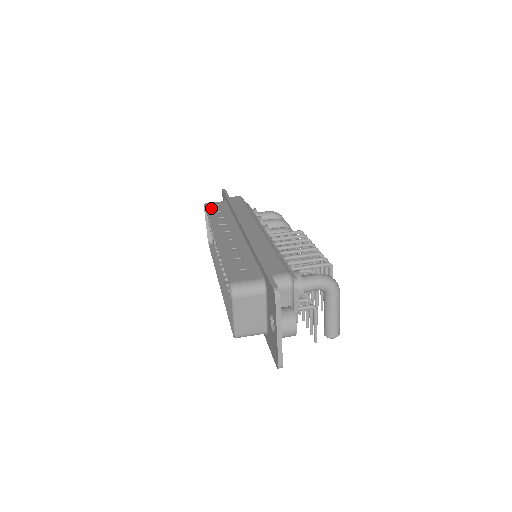
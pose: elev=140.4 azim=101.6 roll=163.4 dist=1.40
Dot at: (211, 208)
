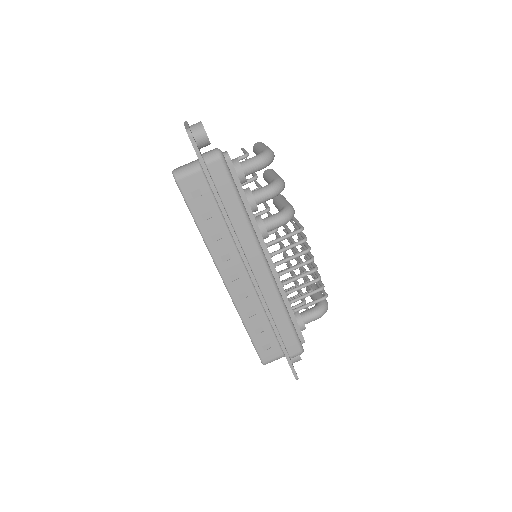
Dot at: (193, 203)
